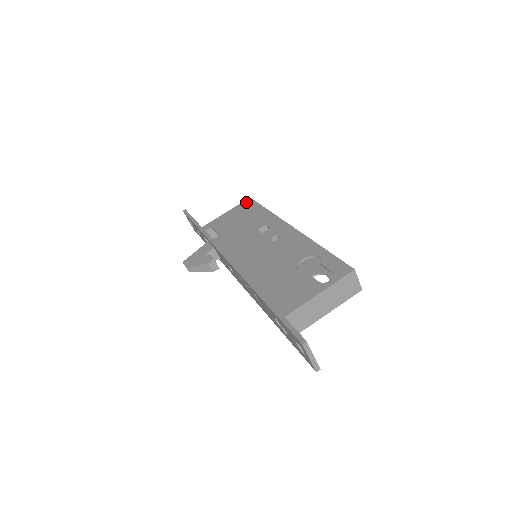
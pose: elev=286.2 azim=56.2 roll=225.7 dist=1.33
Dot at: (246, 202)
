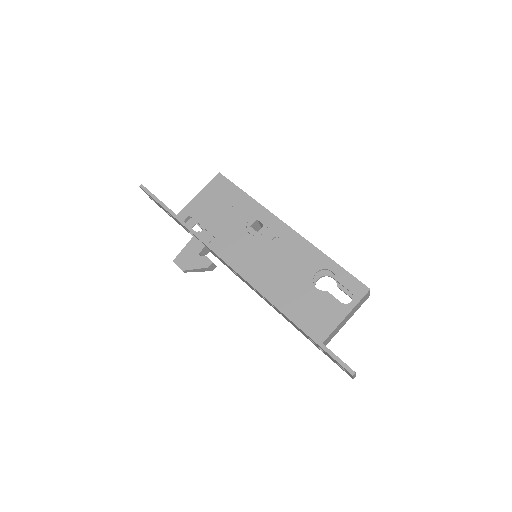
Dot at: (217, 180)
